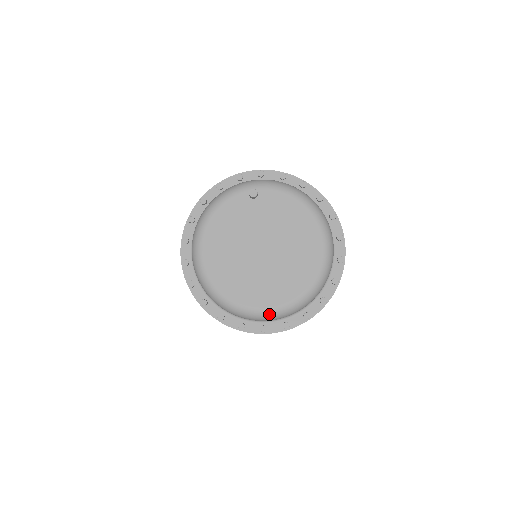
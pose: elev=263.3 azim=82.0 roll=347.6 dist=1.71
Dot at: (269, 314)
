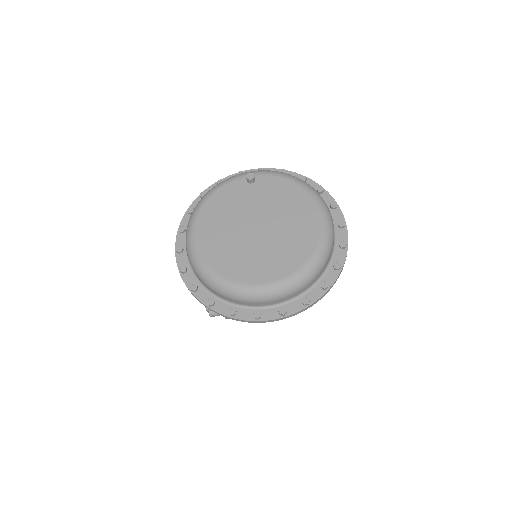
Dot at: (261, 291)
